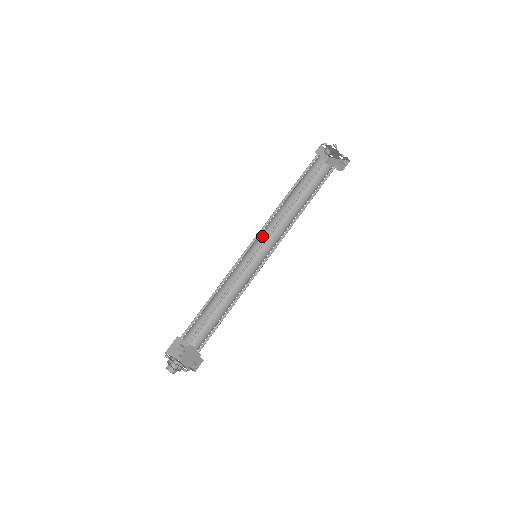
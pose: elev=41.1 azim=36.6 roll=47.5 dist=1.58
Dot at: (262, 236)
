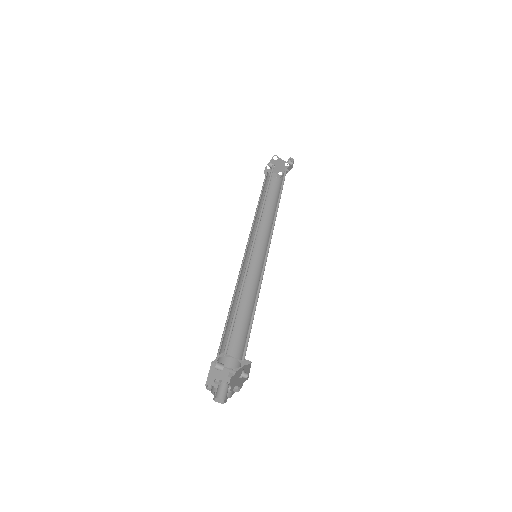
Dot at: (254, 244)
